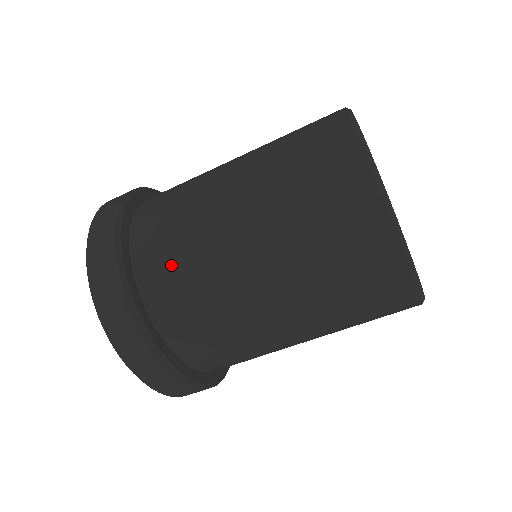
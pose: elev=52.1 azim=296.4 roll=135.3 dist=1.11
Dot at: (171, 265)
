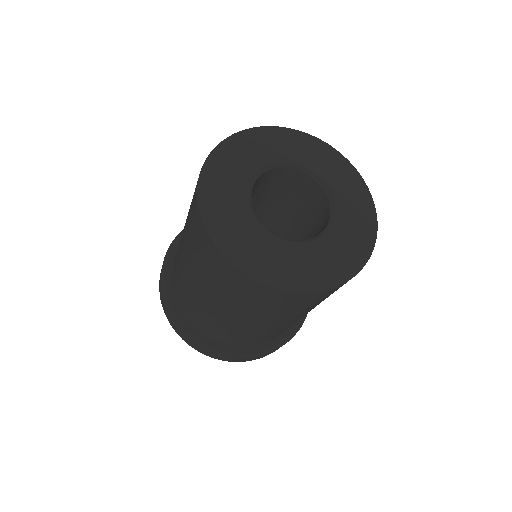
Dot at: (223, 334)
